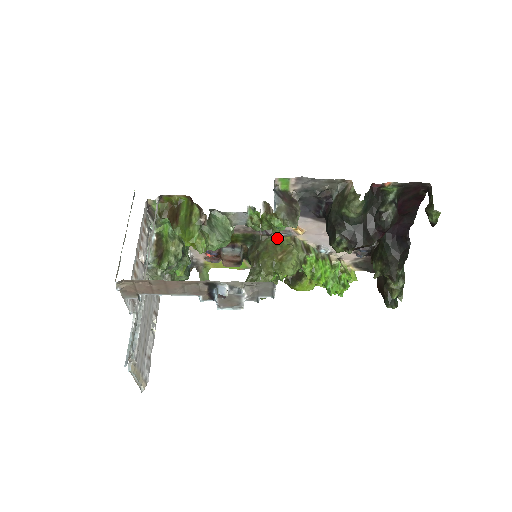
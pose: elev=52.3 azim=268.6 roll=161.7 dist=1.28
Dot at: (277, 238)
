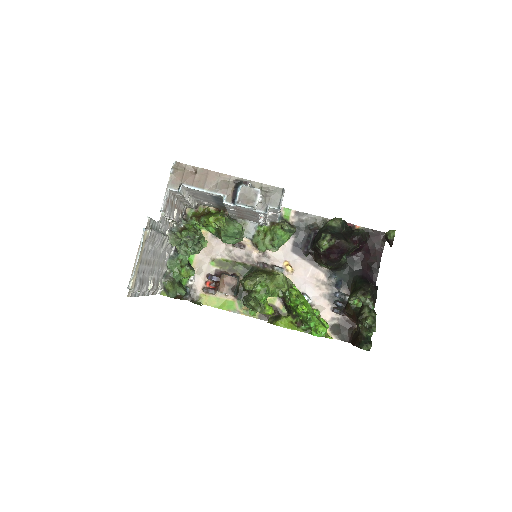
Dot at: (271, 272)
